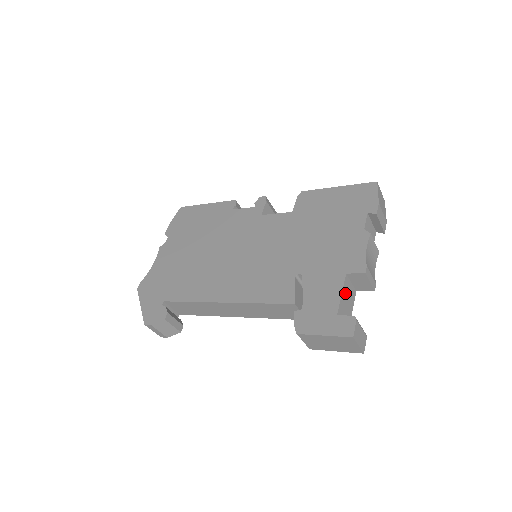
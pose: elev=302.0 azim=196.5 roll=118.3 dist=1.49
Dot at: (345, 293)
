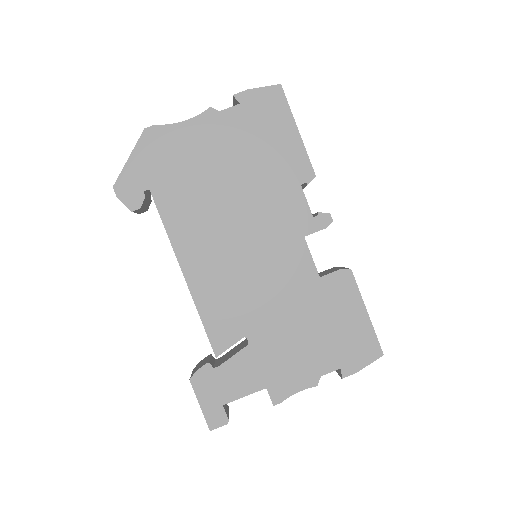
Dot at: occluded
